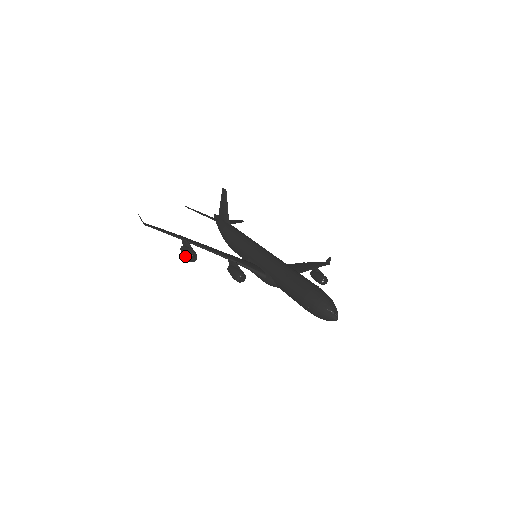
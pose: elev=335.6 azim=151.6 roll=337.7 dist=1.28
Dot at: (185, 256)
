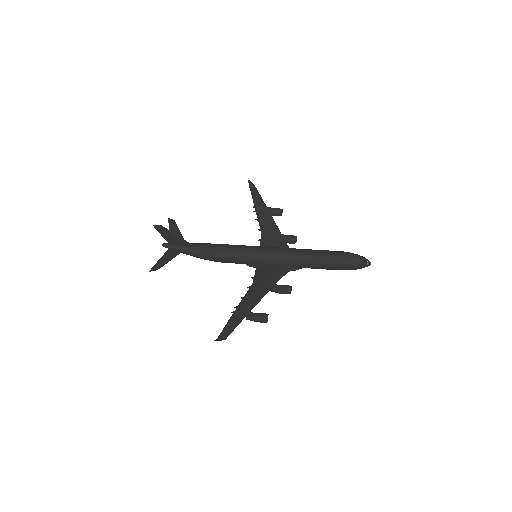
Dot at: occluded
